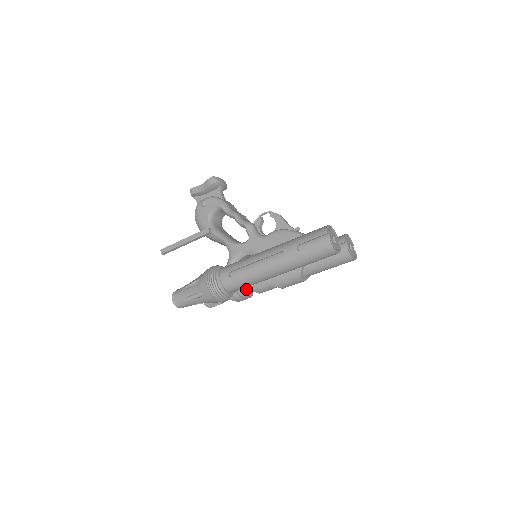
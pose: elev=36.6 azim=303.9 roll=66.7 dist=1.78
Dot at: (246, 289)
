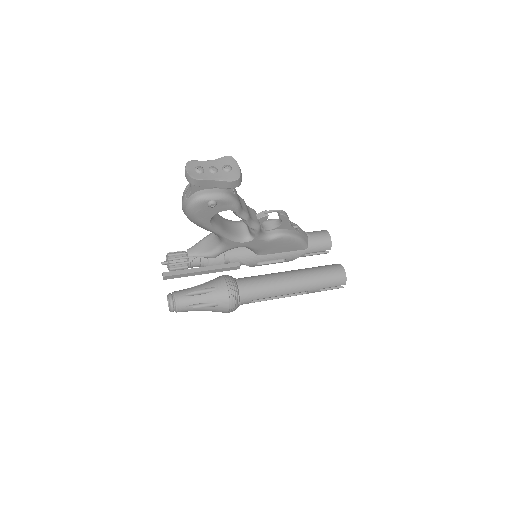
Dot at: occluded
